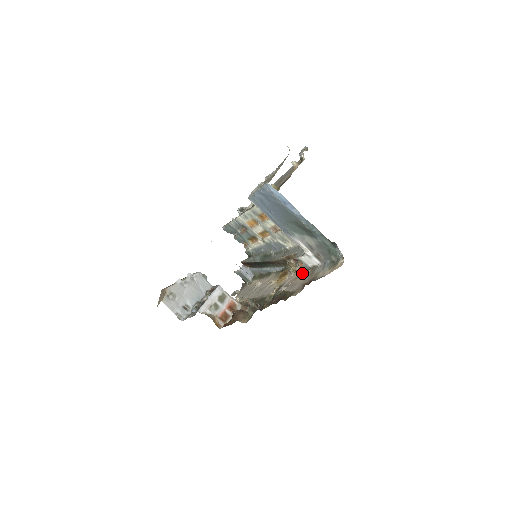
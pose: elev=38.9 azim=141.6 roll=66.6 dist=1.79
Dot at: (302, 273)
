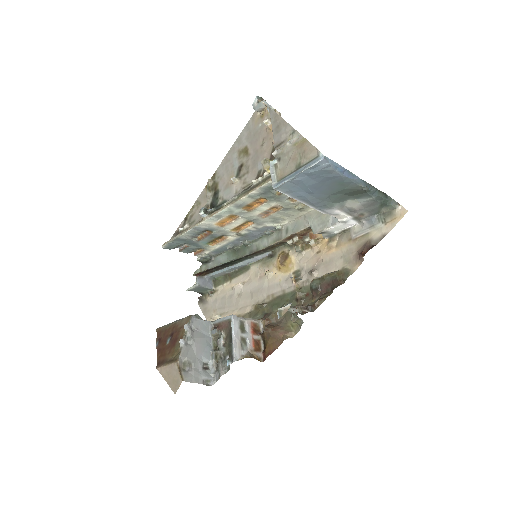
Dot at: (324, 245)
